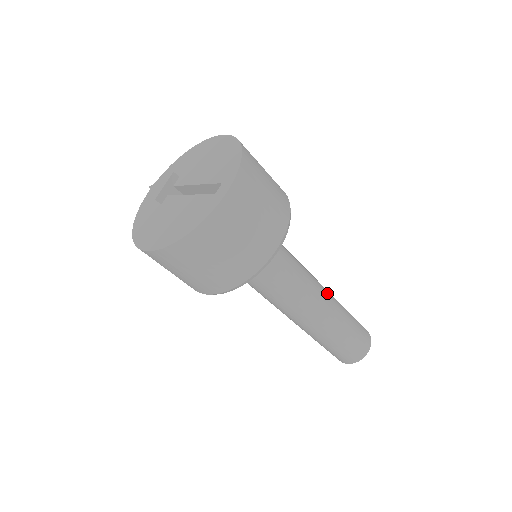
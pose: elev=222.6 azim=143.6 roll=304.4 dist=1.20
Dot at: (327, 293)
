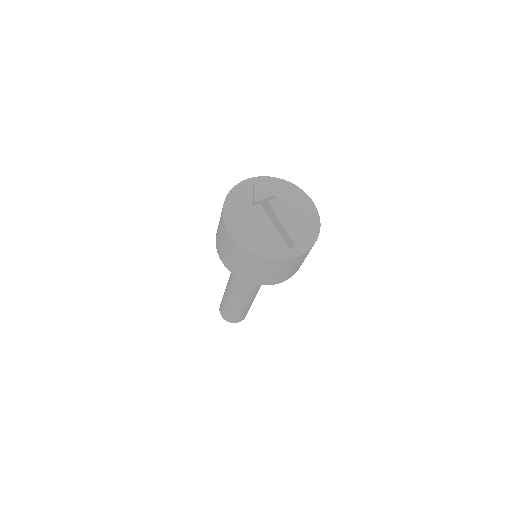
Dot at: occluded
